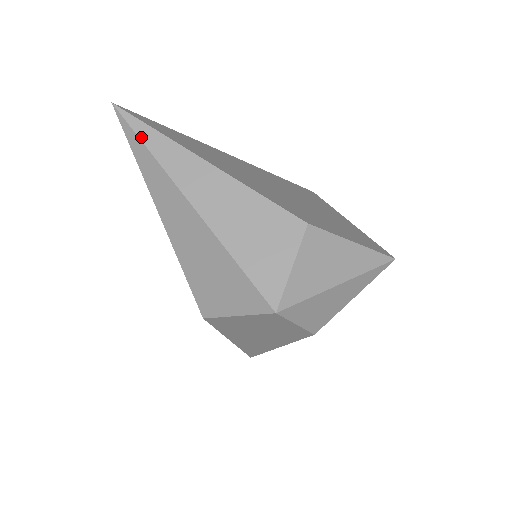
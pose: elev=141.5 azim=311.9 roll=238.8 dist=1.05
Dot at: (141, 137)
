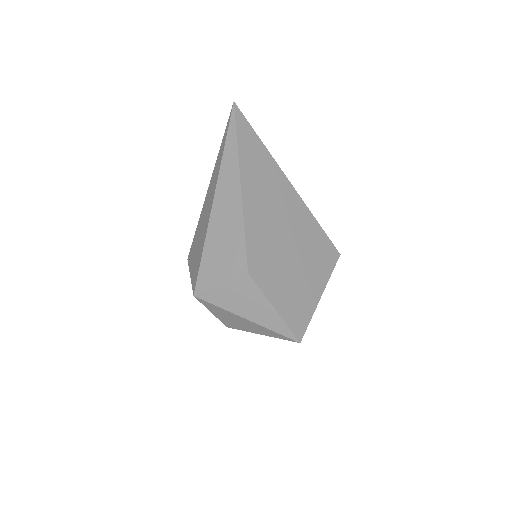
Dot at: (228, 137)
